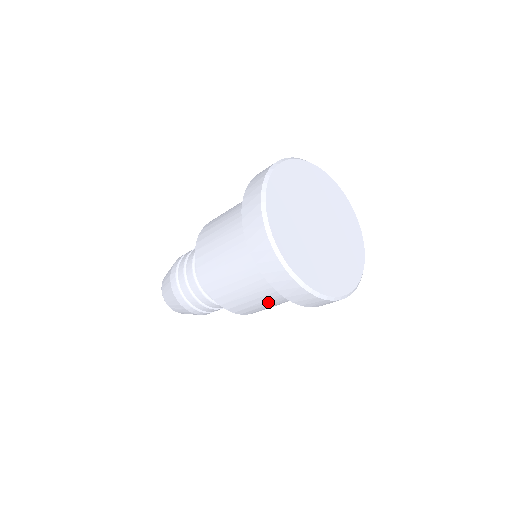
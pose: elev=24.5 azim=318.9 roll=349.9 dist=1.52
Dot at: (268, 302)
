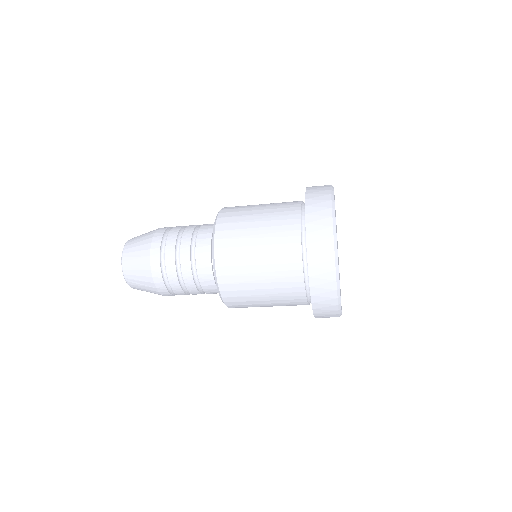
Dot at: (272, 304)
